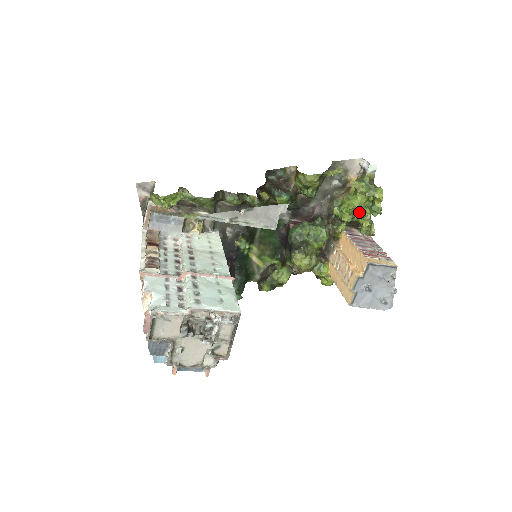
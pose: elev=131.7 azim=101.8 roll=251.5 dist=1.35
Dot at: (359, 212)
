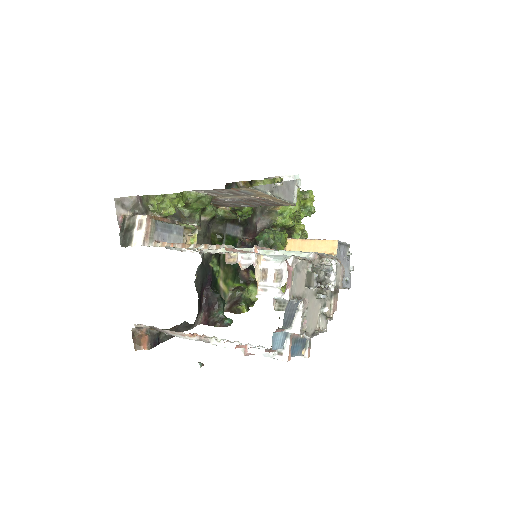
Dot at: (296, 217)
